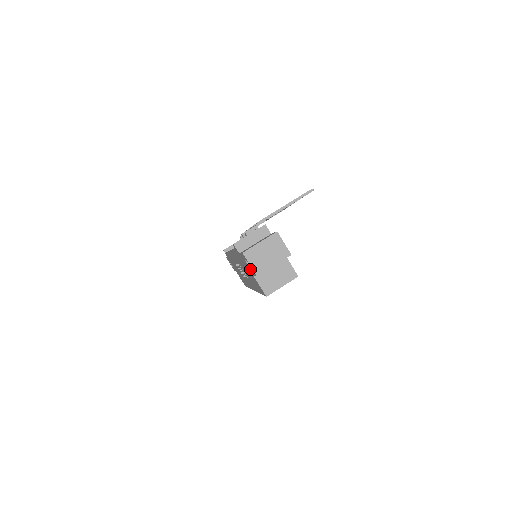
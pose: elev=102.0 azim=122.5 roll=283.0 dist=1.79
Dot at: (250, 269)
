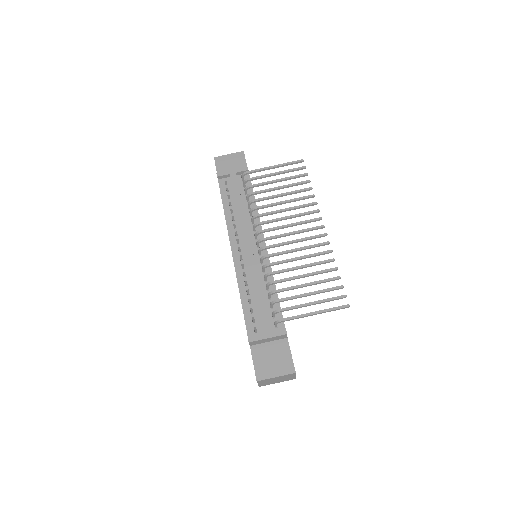
Dot at: occluded
